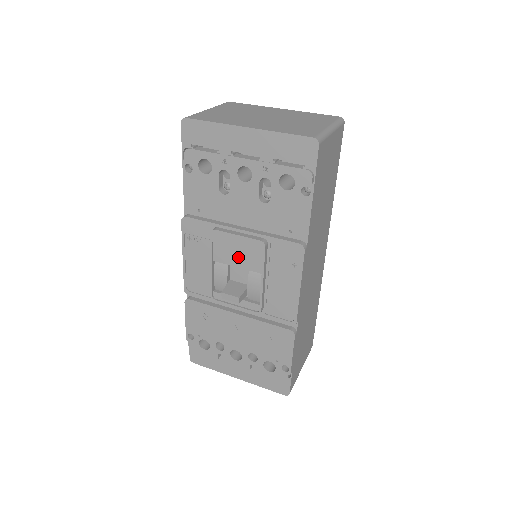
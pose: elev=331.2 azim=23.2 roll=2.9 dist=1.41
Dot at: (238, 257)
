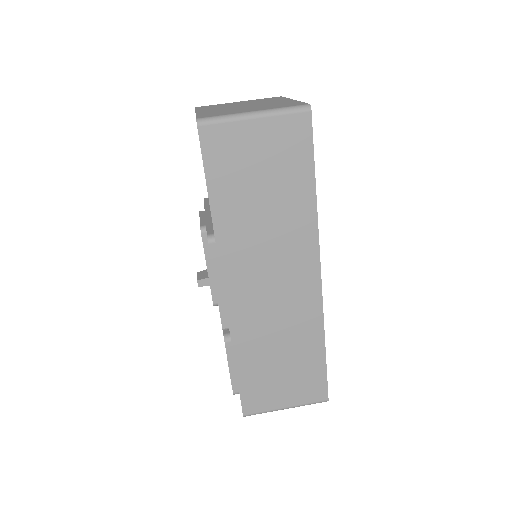
Dot at: occluded
